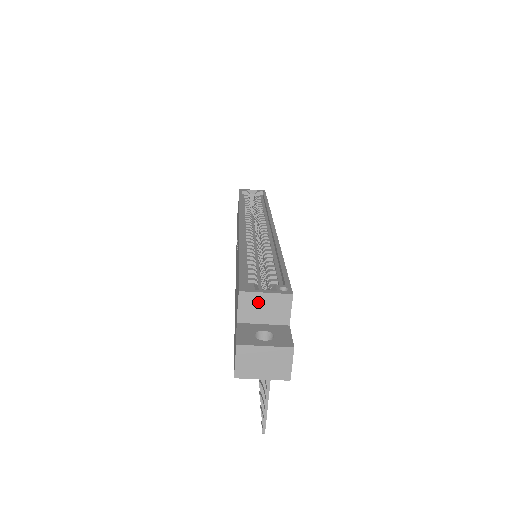
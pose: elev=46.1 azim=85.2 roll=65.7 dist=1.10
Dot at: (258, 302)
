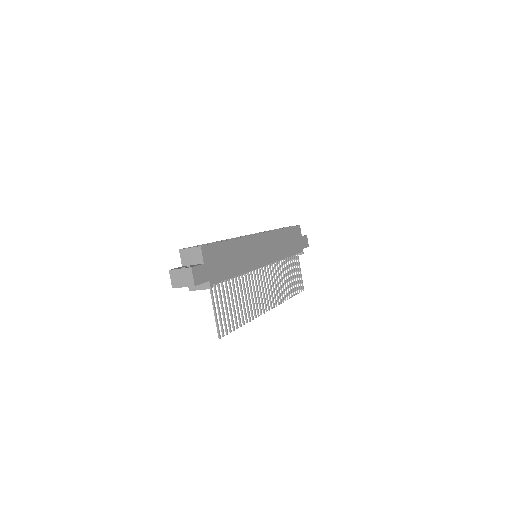
Dot at: (188, 253)
